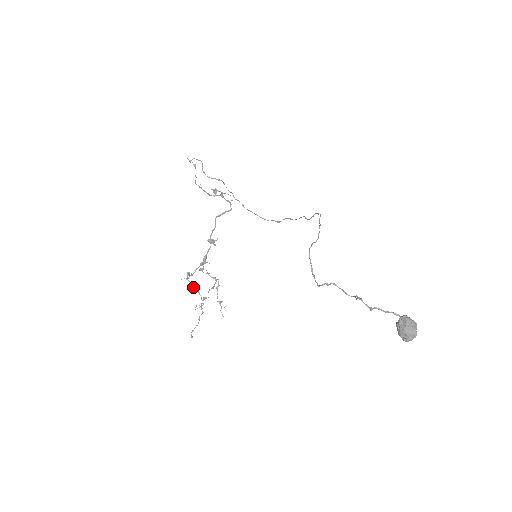
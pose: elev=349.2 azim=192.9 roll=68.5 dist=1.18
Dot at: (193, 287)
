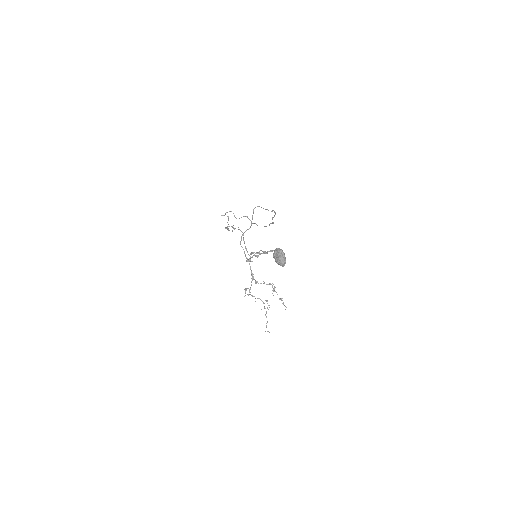
Dot at: occluded
